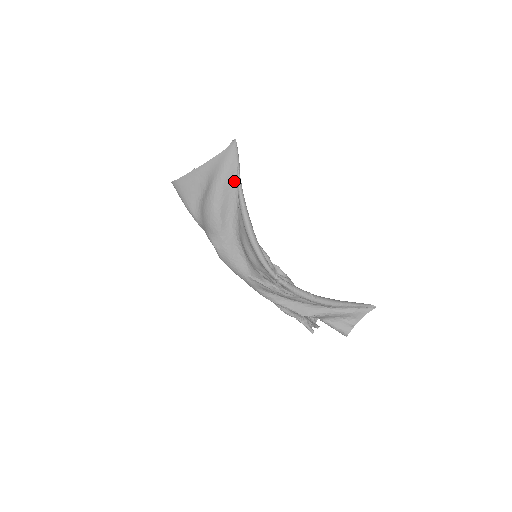
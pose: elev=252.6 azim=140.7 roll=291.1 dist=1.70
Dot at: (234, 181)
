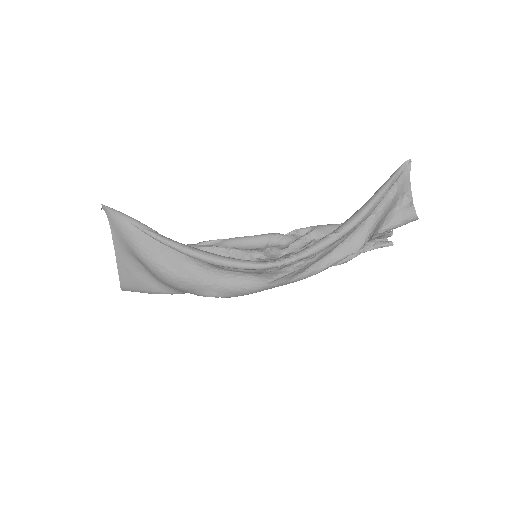
Dot at: occluded
